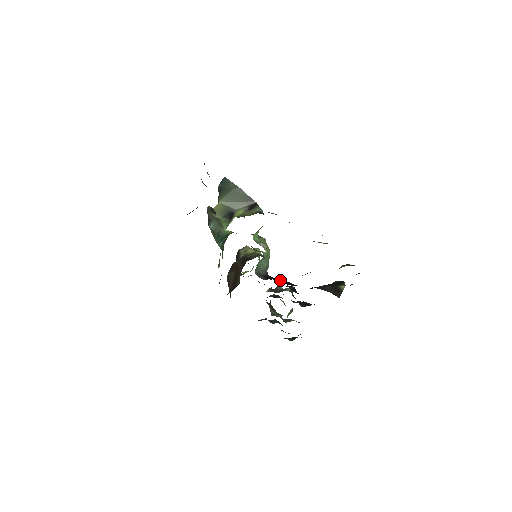
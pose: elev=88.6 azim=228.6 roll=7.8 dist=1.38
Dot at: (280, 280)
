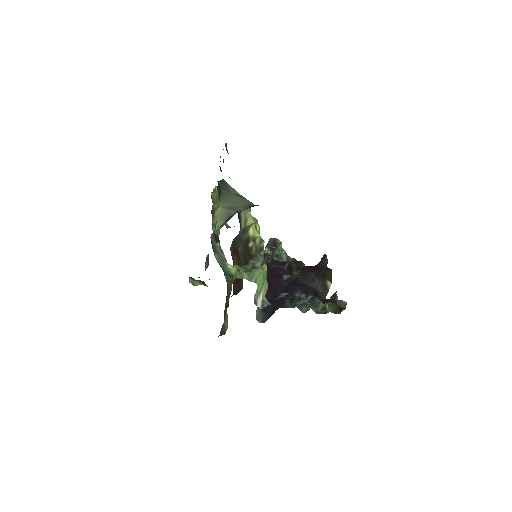
Dot at: (277, 282)
